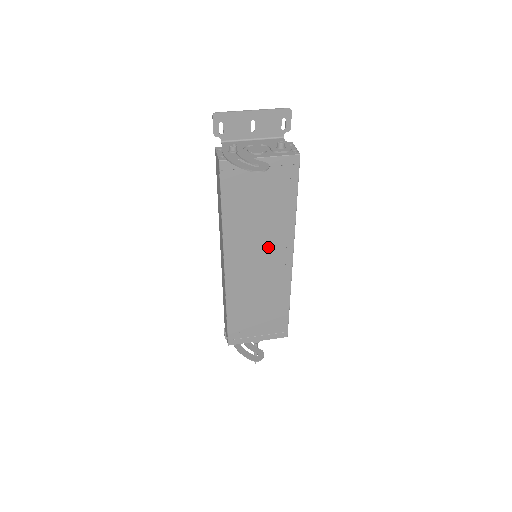
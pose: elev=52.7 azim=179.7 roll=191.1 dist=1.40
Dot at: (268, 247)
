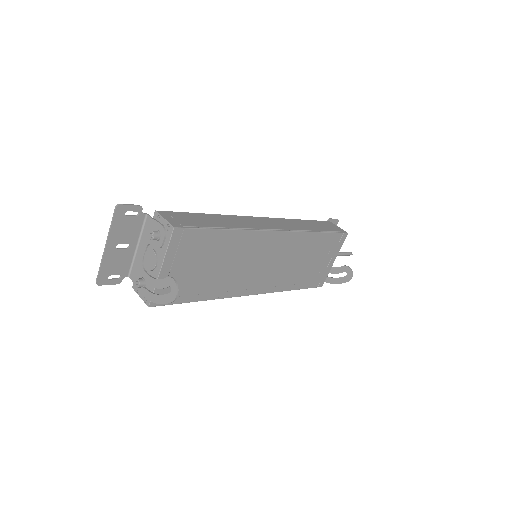
Dot at: (254, 256)
